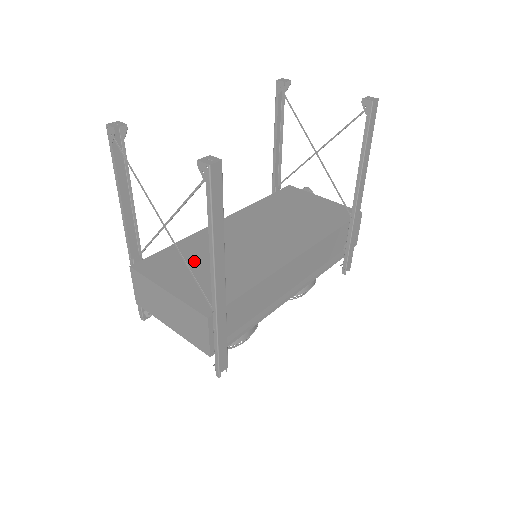
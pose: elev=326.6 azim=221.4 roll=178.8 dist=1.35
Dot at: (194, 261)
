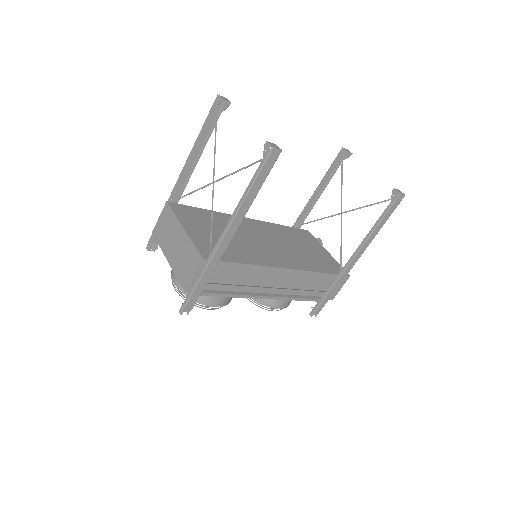
Dot at: (213, 226)
